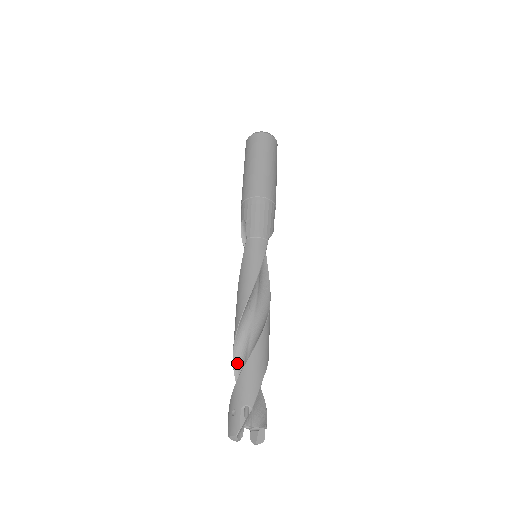
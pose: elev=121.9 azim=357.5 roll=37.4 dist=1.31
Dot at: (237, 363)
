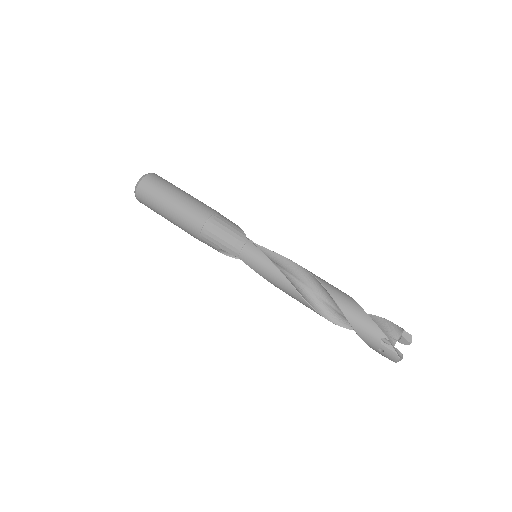
Dot at: (340, 323)
